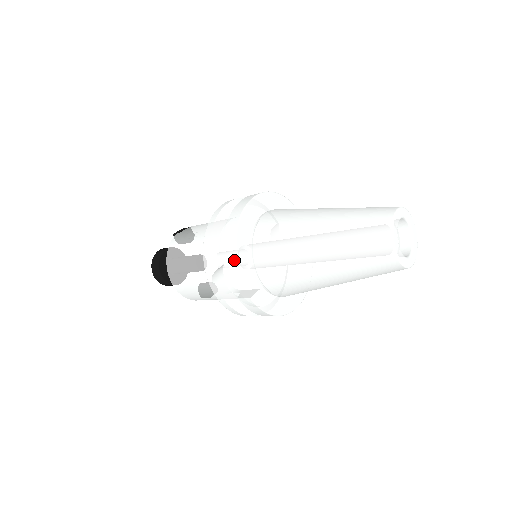
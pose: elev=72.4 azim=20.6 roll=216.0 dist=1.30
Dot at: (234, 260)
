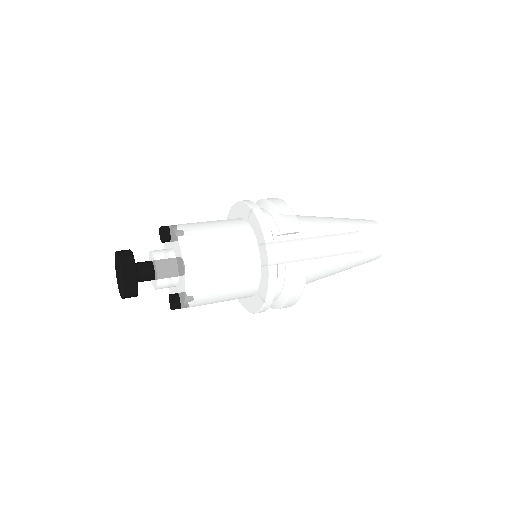
Dot at: (299, 226)
